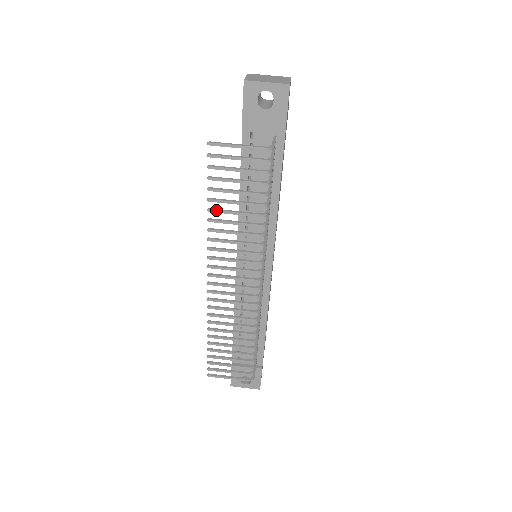
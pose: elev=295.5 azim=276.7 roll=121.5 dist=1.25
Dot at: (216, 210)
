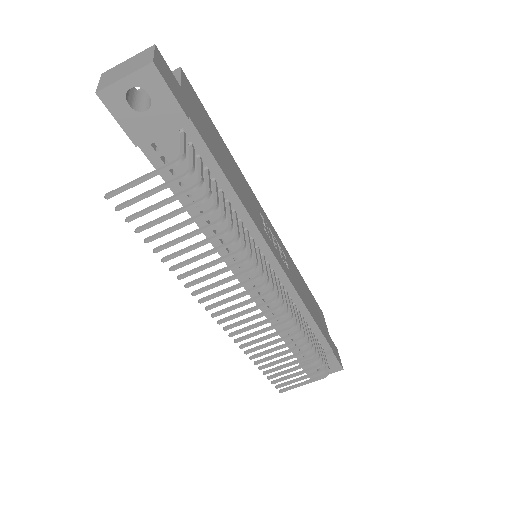
Dot at: (171, 256)
